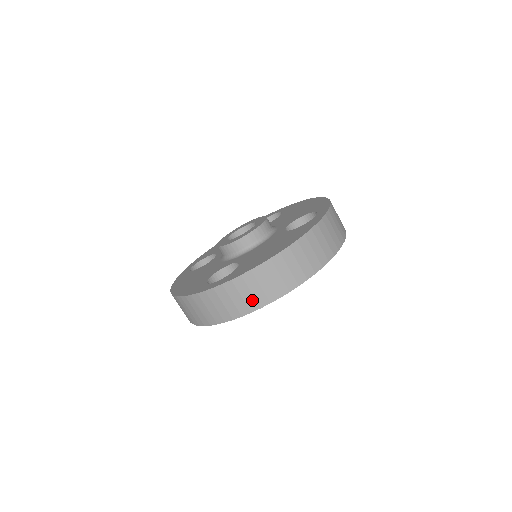
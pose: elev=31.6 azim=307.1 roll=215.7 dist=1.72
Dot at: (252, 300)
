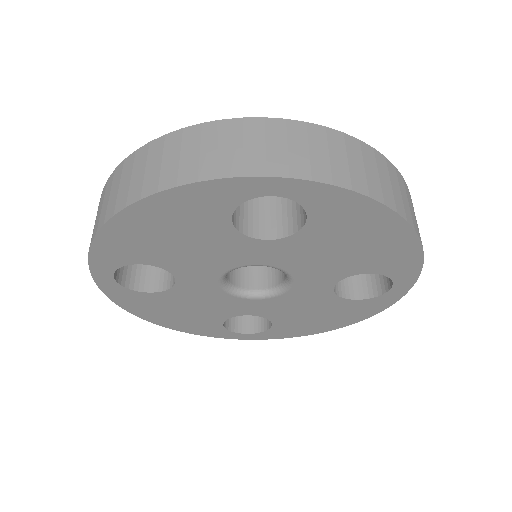
Dot at: (344, 171)
